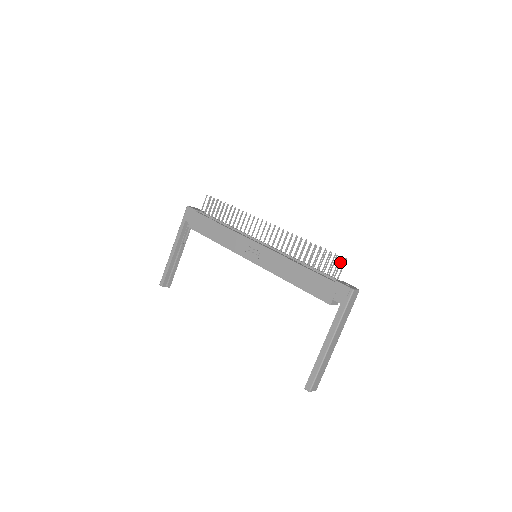
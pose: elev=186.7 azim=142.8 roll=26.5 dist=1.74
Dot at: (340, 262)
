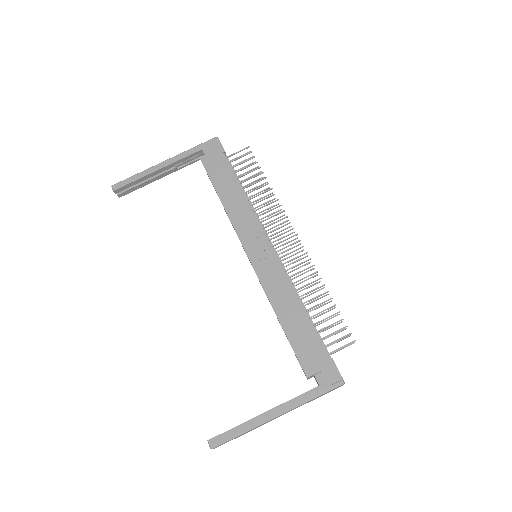
Dot at: (349, 343)
